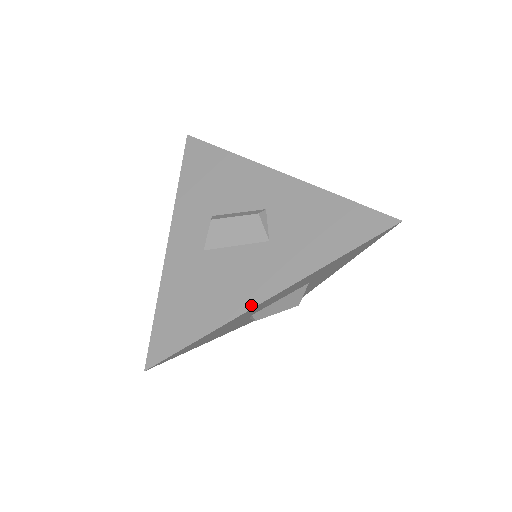
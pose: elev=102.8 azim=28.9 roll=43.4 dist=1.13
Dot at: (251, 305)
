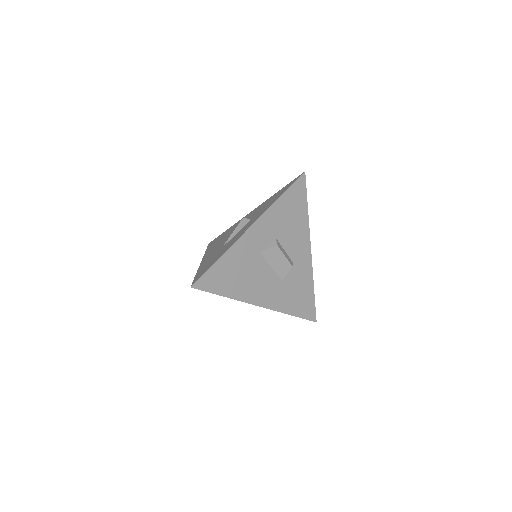
Dot at: (254, 303)
